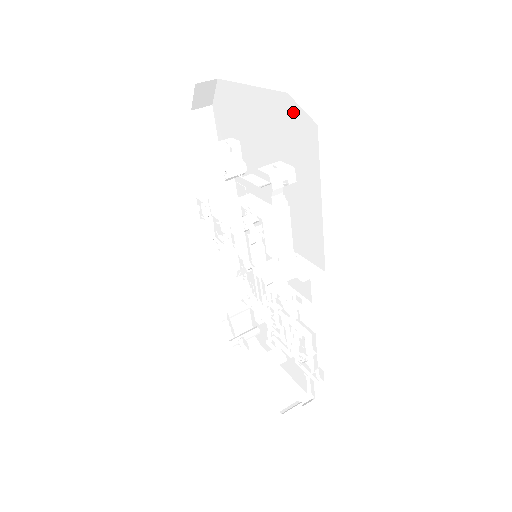
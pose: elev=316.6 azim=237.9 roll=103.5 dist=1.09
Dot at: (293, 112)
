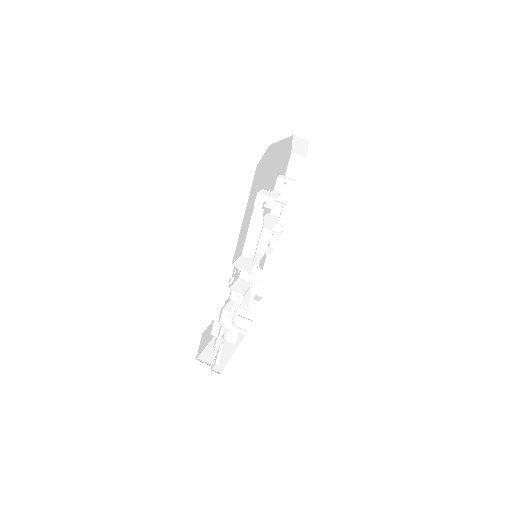
Dot at: occluded
